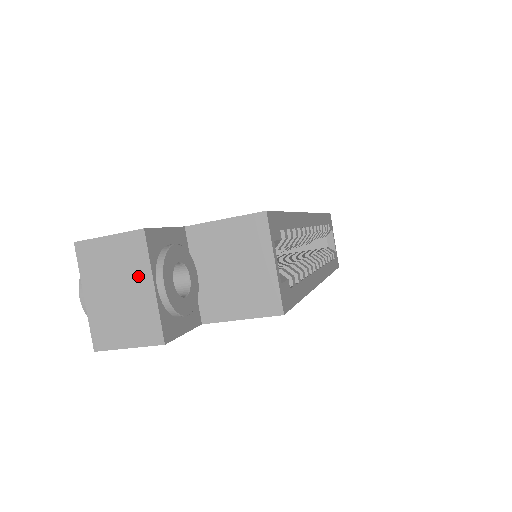
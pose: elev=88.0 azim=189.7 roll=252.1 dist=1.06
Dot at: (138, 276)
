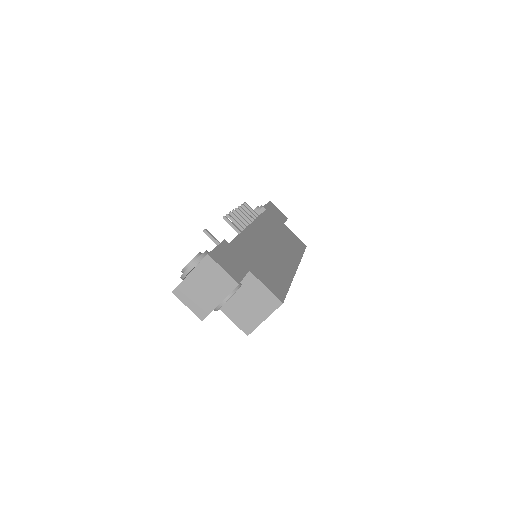
Dot at: (218, 293)
